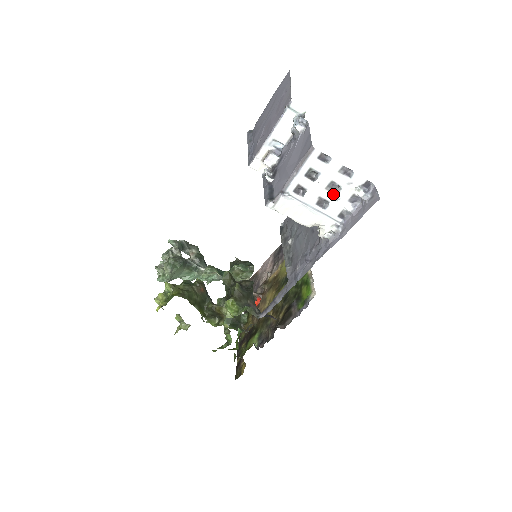
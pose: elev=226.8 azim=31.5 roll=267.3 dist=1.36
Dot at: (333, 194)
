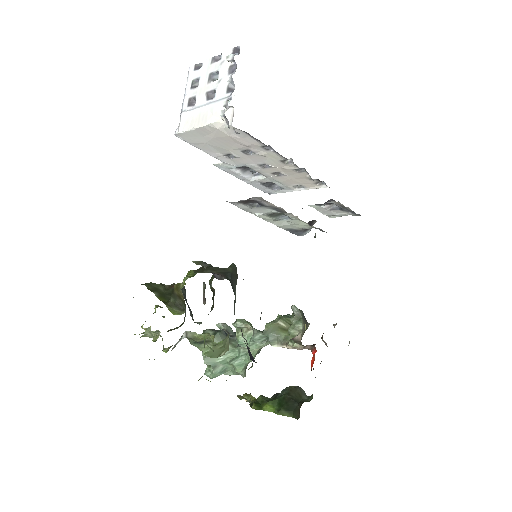
Dot at: (215, 81)
